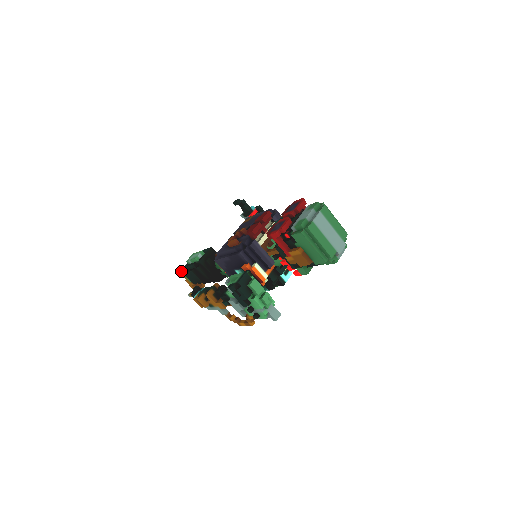
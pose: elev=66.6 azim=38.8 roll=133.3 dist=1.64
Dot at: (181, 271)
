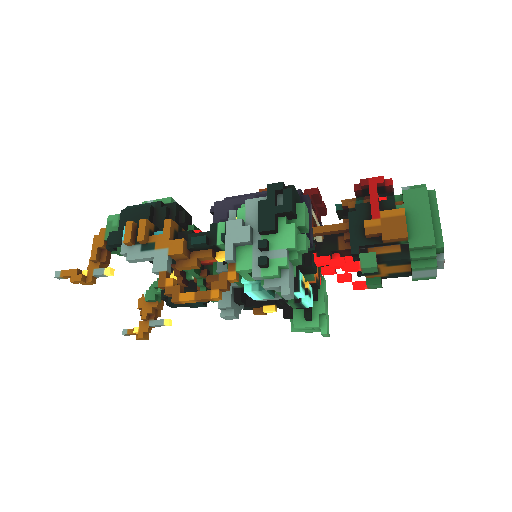
Dot at: occluded
